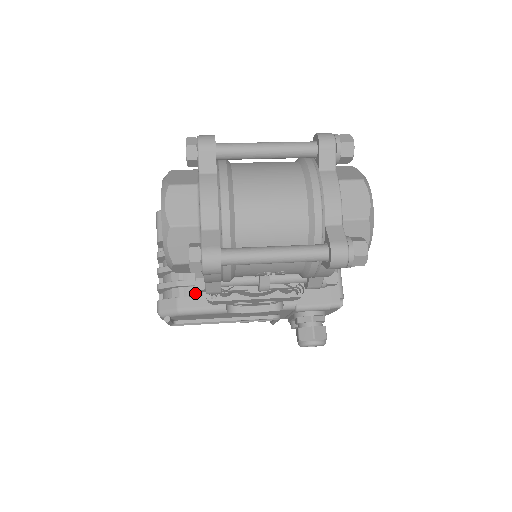
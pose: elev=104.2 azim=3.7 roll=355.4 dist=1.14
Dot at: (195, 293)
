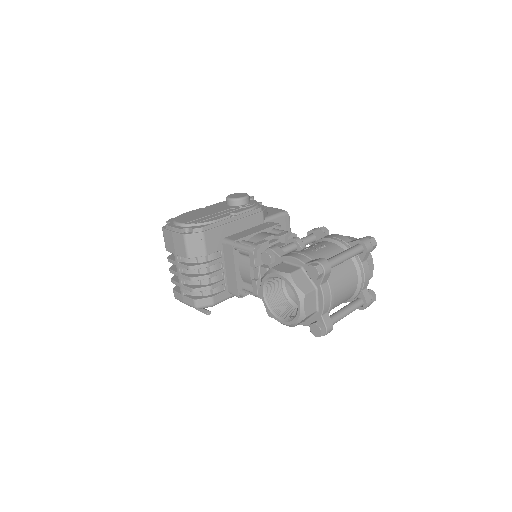
Dot at: (220, 289)
